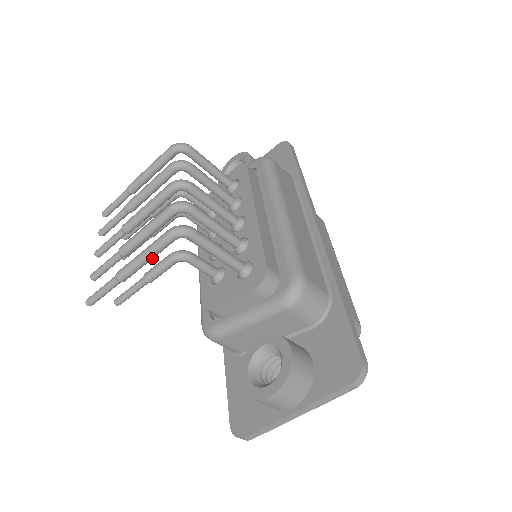
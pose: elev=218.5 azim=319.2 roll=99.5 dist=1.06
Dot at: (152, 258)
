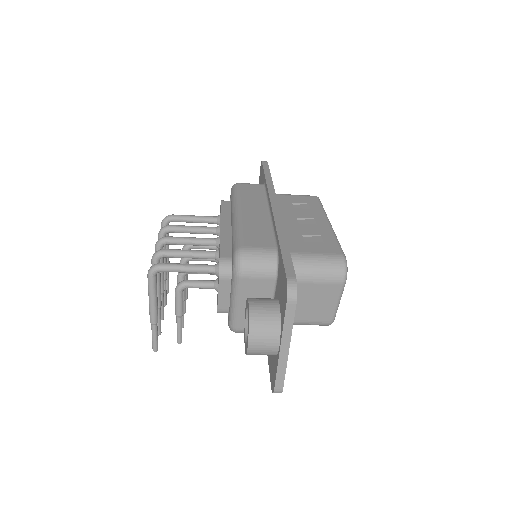
Dot at: (155, 297)
